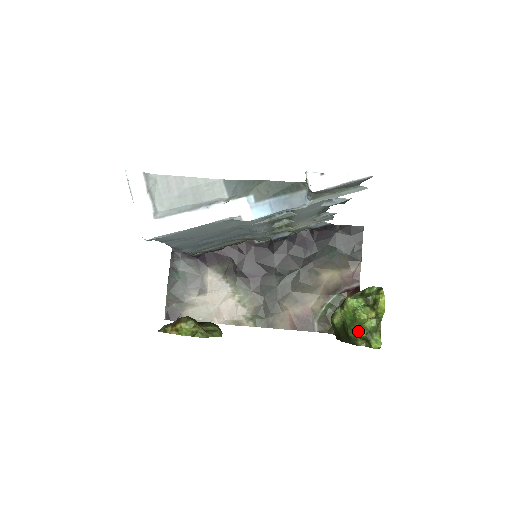
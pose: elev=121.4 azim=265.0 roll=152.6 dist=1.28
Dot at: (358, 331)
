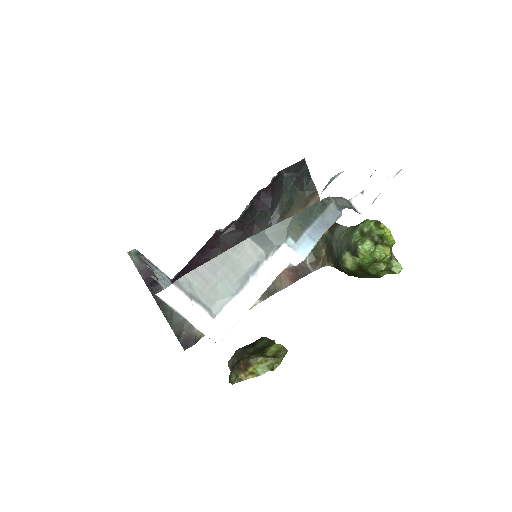
Dot at: (380, 268)
